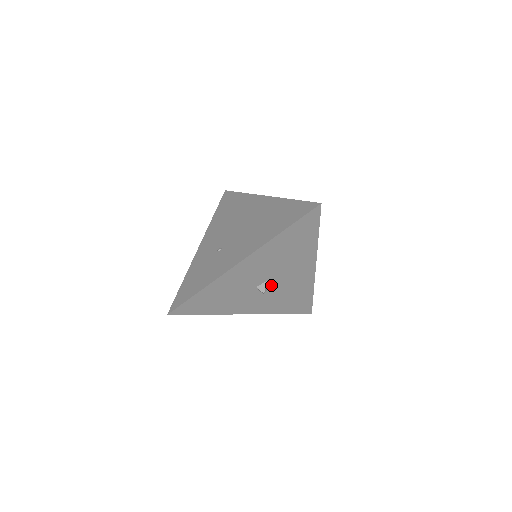
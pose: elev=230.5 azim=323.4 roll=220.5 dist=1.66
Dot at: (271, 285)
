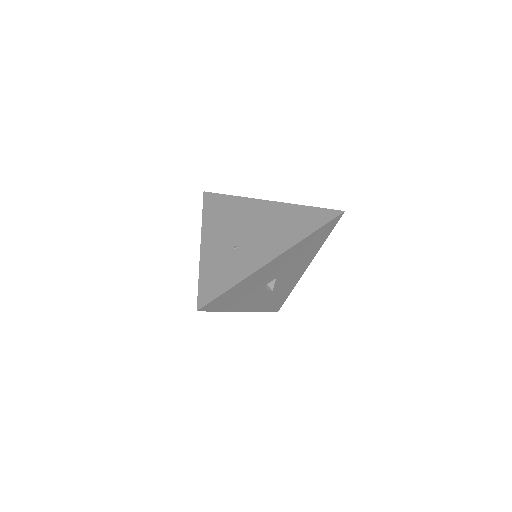
Dot at: (275, 283)
